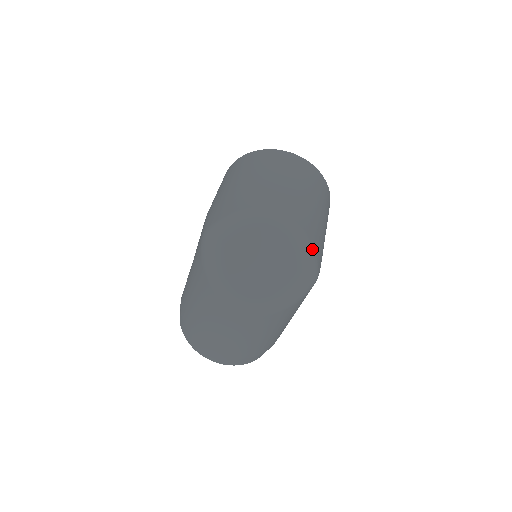
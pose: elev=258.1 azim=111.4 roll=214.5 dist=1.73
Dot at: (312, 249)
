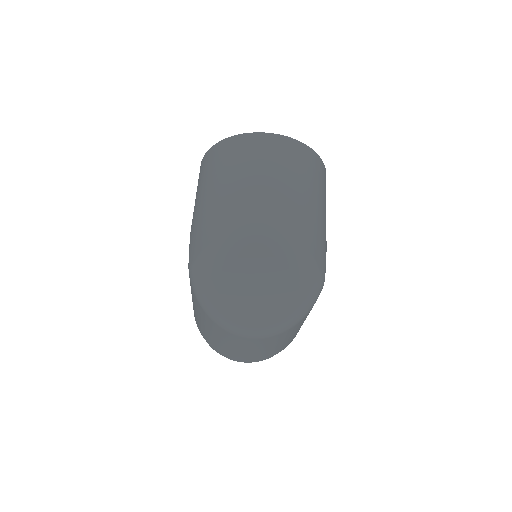
Dot at: (310, 259)
